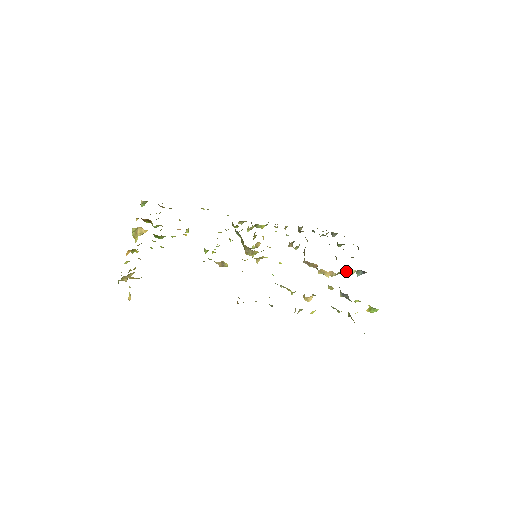
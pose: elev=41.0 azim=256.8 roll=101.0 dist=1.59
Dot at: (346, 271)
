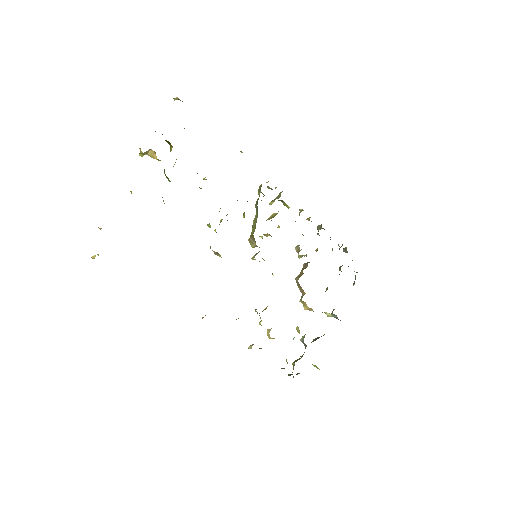
Dot at: (325, 312)
